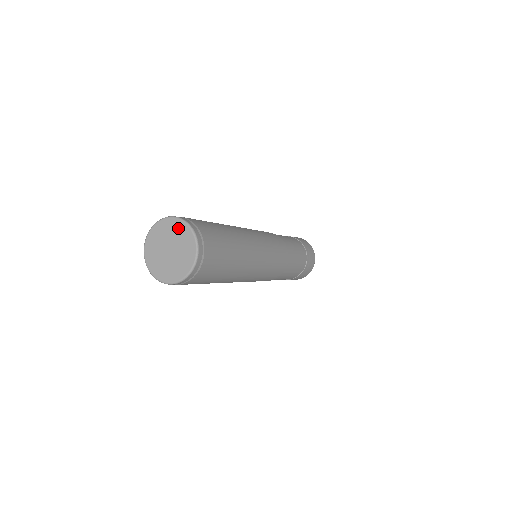
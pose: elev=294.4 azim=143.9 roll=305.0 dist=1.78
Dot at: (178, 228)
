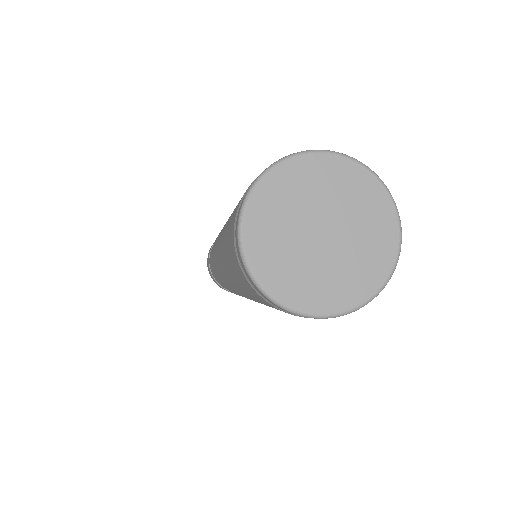
Dot at: (367, 195)
